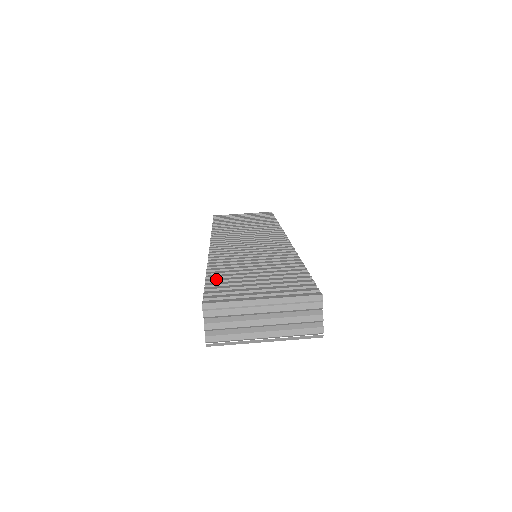
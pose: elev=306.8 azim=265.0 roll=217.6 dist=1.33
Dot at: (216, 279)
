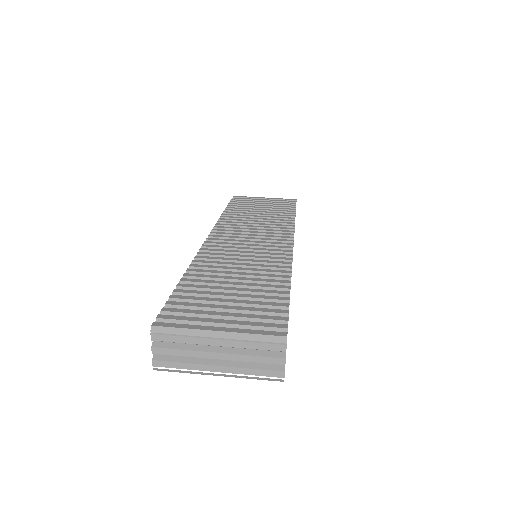
Dot at: (185, 291)
